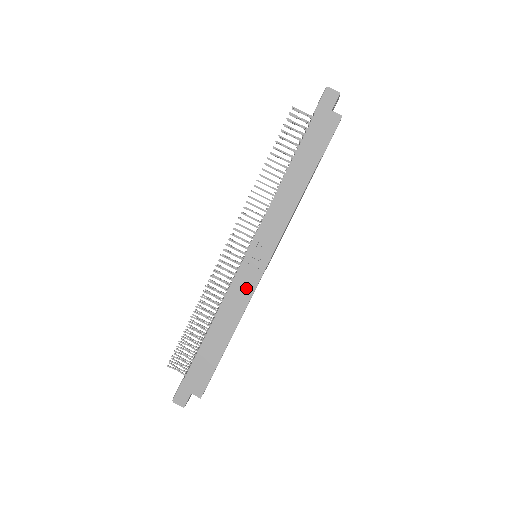
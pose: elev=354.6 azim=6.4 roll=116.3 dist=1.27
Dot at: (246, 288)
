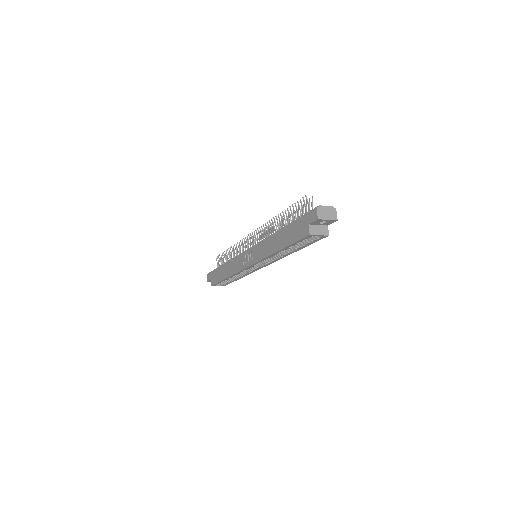
Dot at: (239, 265)
